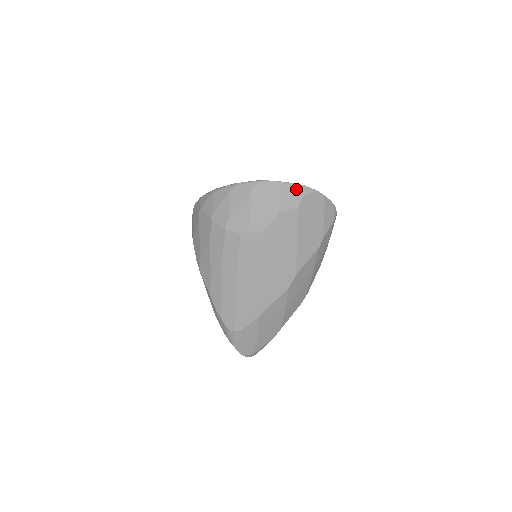
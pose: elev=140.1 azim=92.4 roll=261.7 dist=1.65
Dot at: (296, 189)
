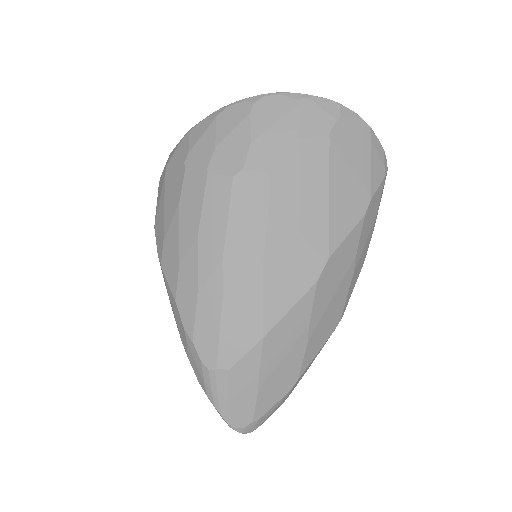
Dot at: (325, 106)
